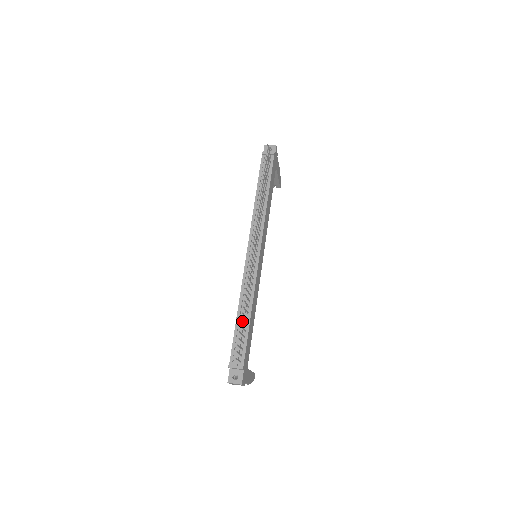
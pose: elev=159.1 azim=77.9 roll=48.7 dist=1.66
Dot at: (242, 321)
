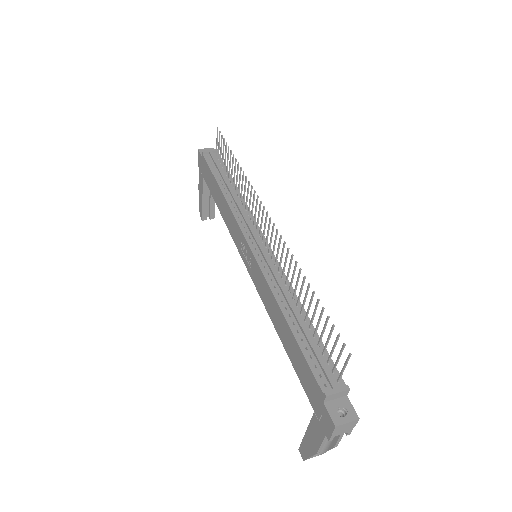
Dot at: (315, 309)
